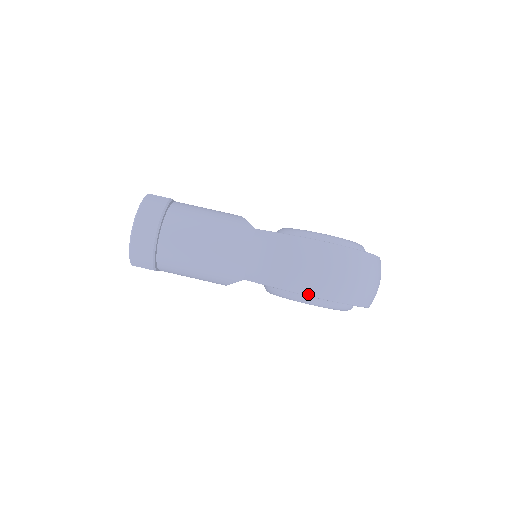
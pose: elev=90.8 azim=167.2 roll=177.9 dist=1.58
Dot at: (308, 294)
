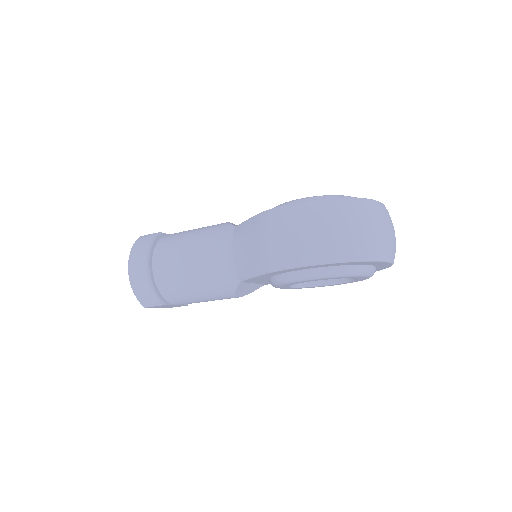
Dot at: (289, 267)
